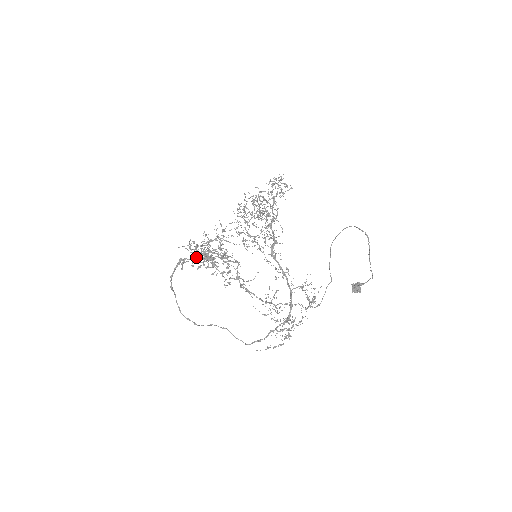
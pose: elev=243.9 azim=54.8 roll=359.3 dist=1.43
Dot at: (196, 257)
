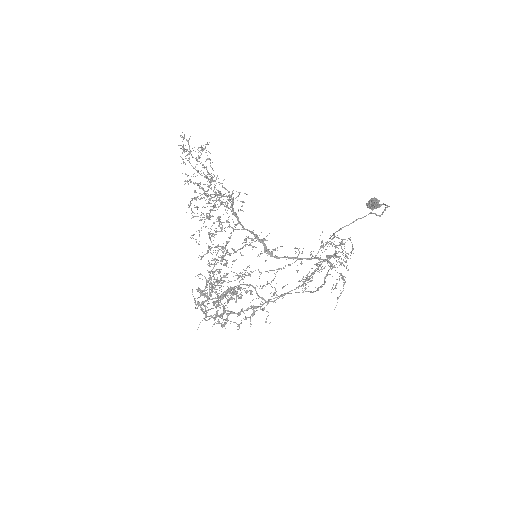
Dot at: occluded
